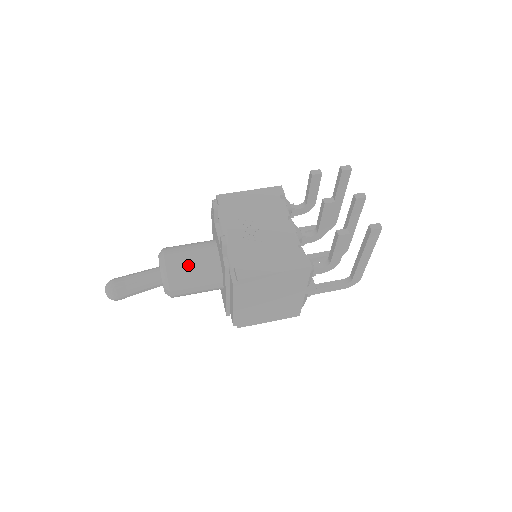
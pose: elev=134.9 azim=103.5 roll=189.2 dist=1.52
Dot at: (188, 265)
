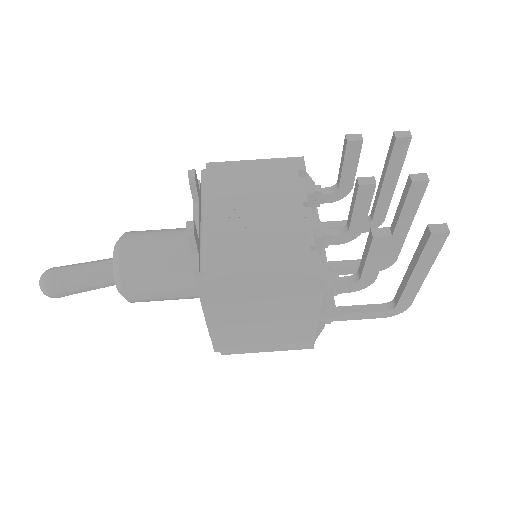
Dot at: (150, 259)
